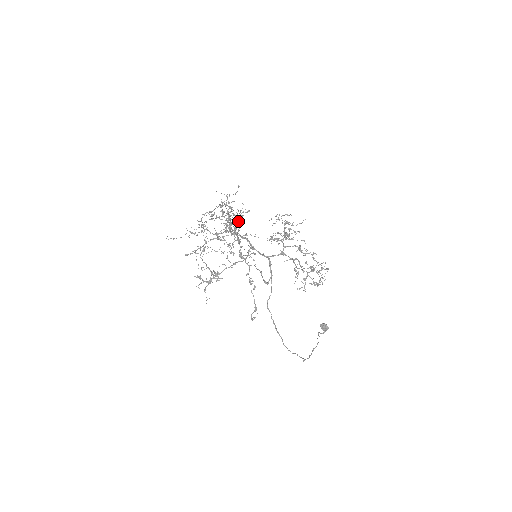
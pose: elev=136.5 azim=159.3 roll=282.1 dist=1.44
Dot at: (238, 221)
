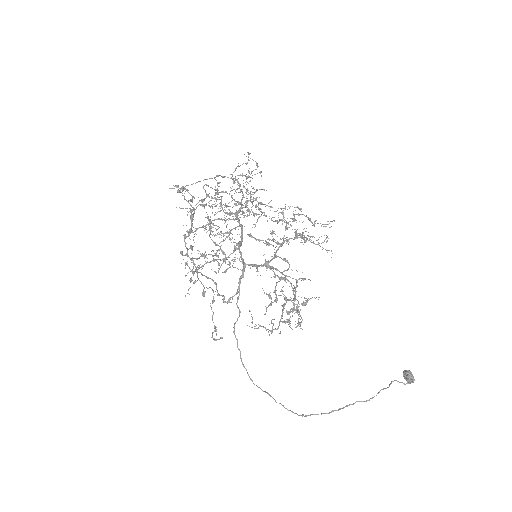
Dot at: occluded
